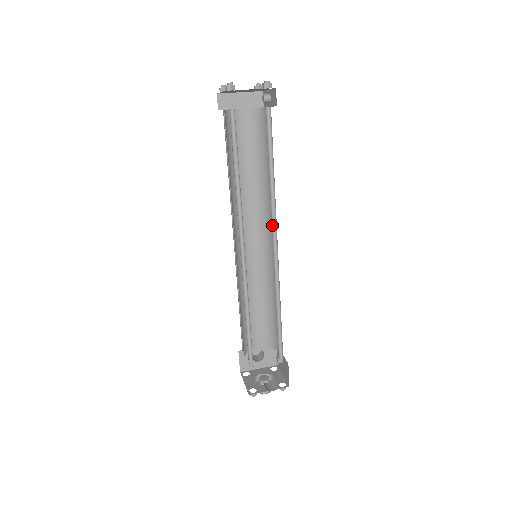
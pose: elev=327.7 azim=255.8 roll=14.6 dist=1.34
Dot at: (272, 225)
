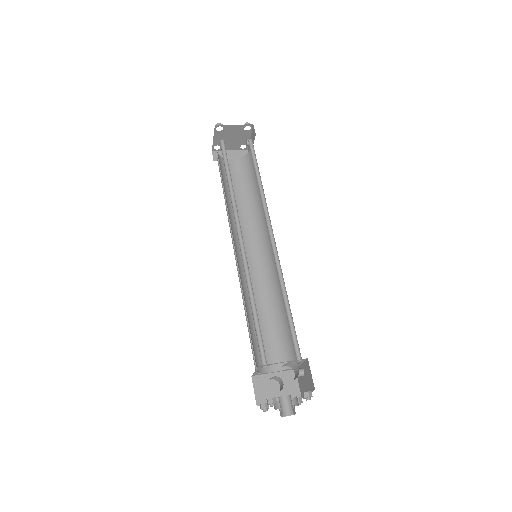
Dot at: (266, 220)
